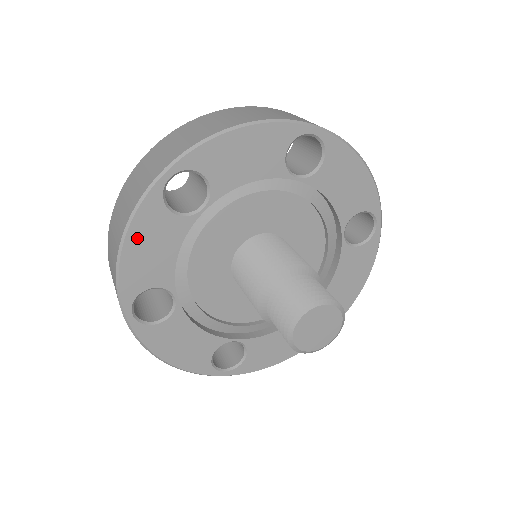
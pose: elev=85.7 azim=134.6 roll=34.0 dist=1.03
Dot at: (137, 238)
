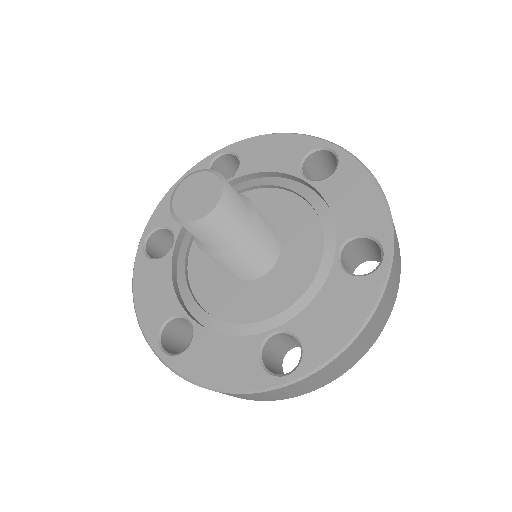
Dot at: (141, 290)
